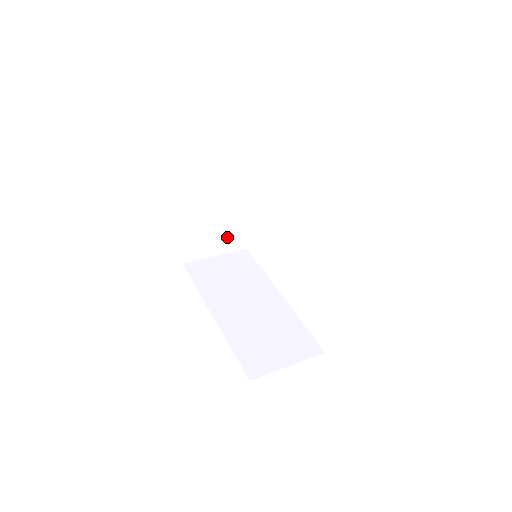
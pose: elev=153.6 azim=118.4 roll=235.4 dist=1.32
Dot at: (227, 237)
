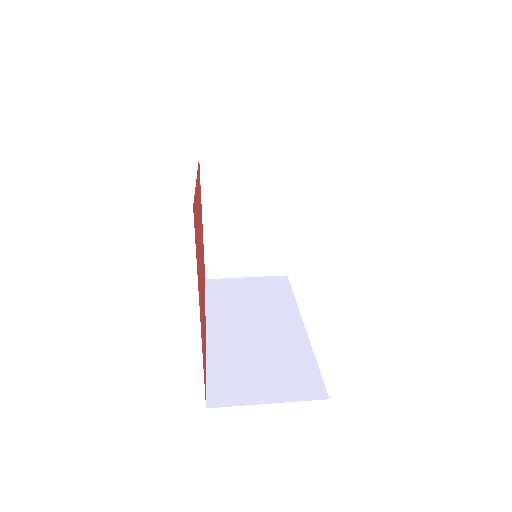
Dot at: (261, 255)
